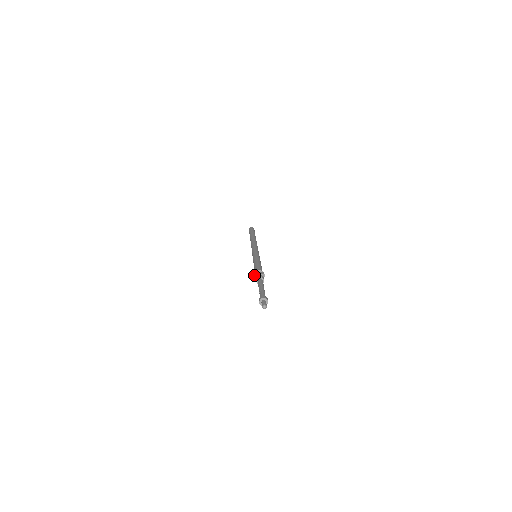
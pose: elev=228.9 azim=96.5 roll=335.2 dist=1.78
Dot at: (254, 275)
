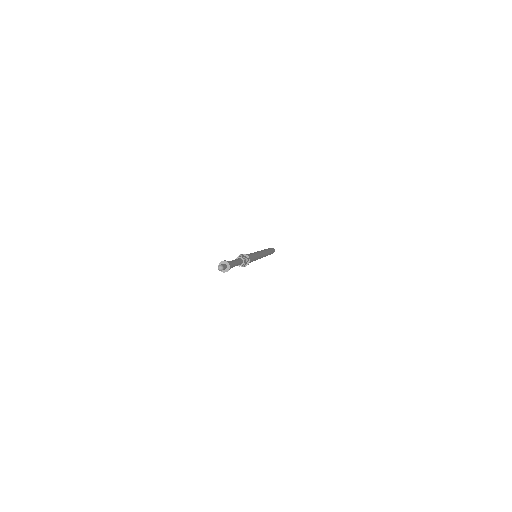
Dot at: occluded
